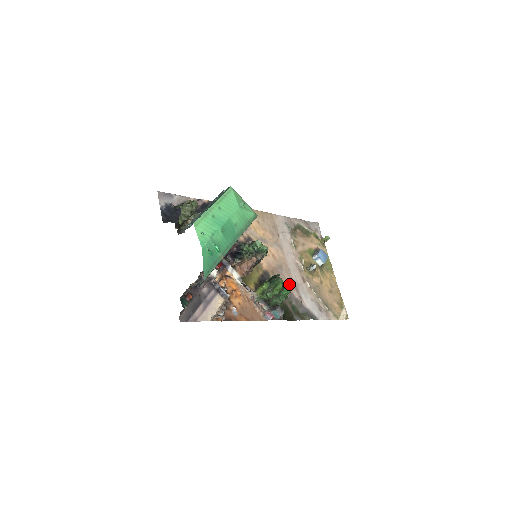
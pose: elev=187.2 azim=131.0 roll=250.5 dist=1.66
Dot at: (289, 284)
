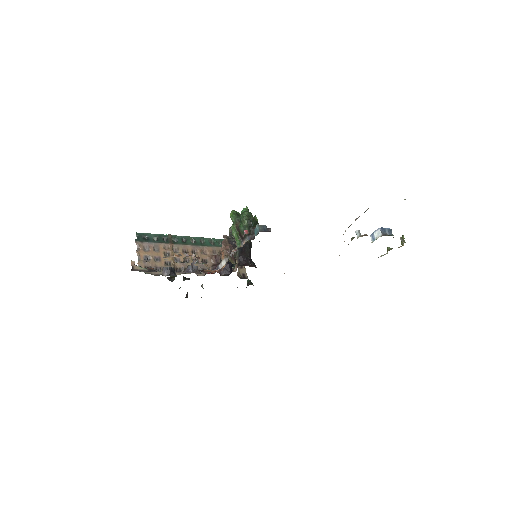
Dot at: occluded
